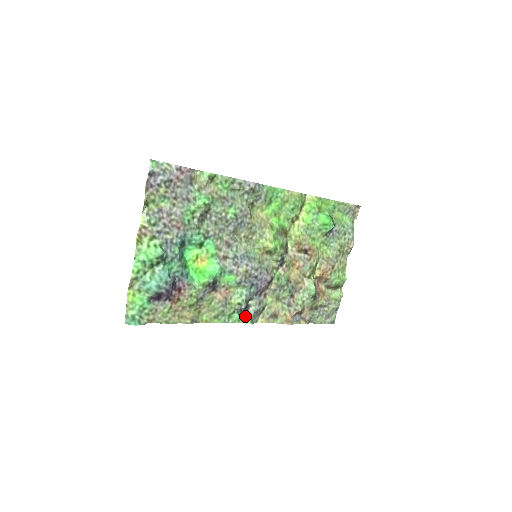
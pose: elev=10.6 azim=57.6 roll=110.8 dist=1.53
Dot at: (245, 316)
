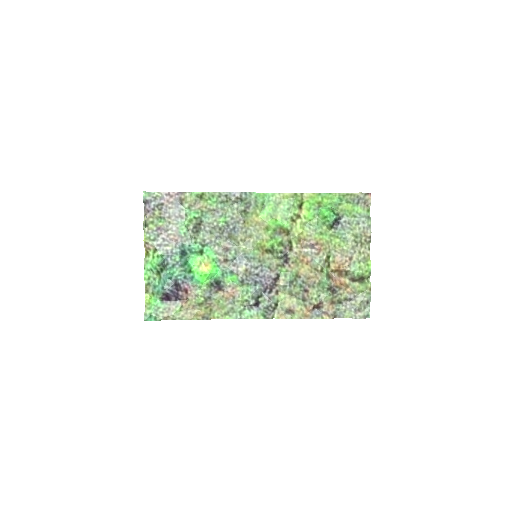
Dot at: (257, 312)
